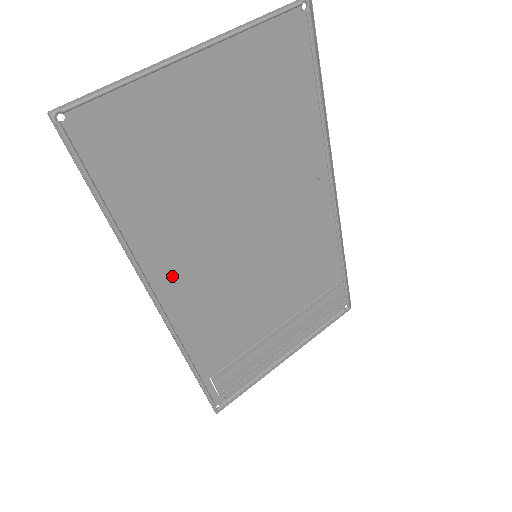
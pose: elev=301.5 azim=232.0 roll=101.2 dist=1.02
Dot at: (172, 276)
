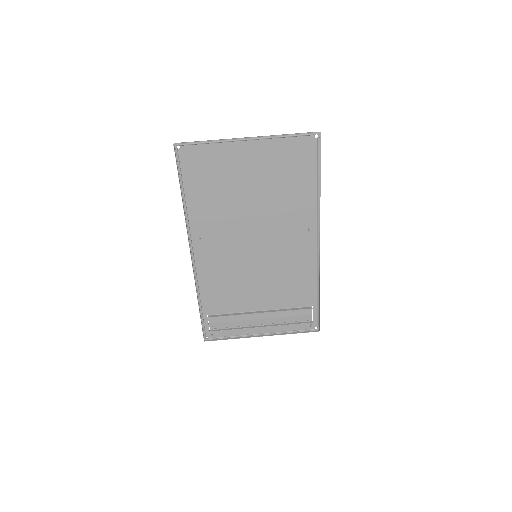
Dot at: (204, 241)
